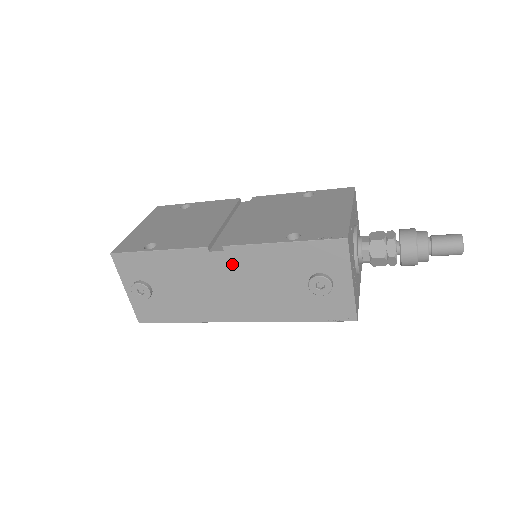
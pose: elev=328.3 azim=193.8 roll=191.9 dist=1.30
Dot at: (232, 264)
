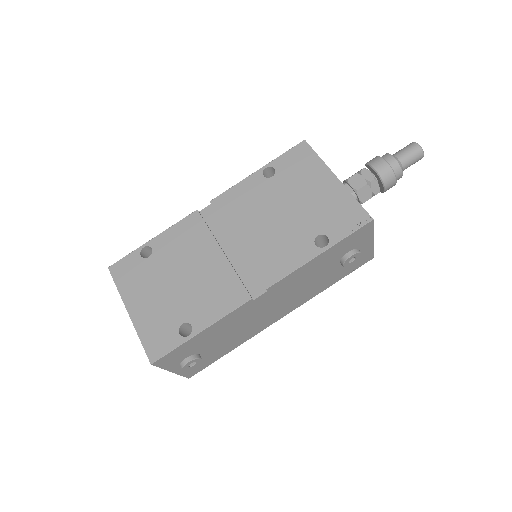
Dot at: (275, 293)
